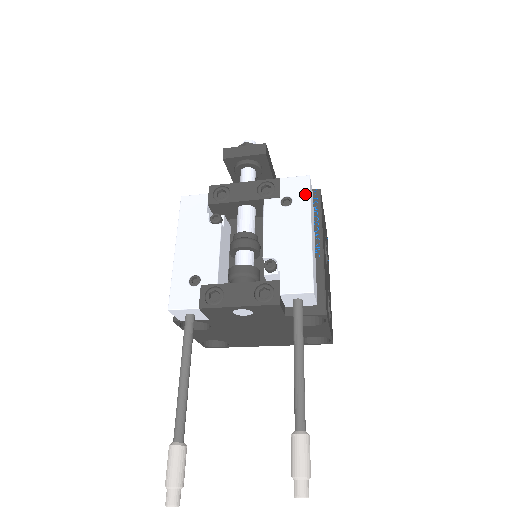
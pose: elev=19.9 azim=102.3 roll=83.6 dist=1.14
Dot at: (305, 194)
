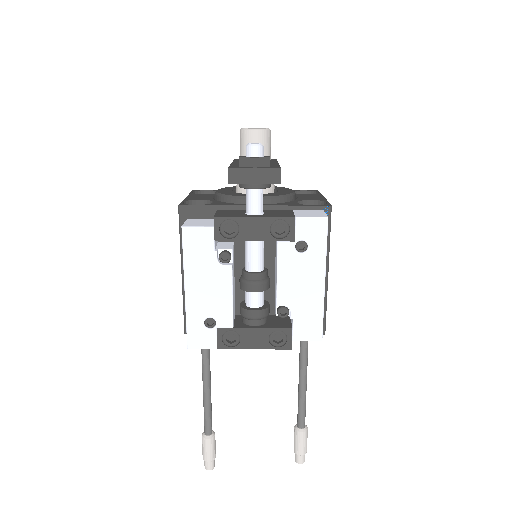
Dot at: (322, 241)
